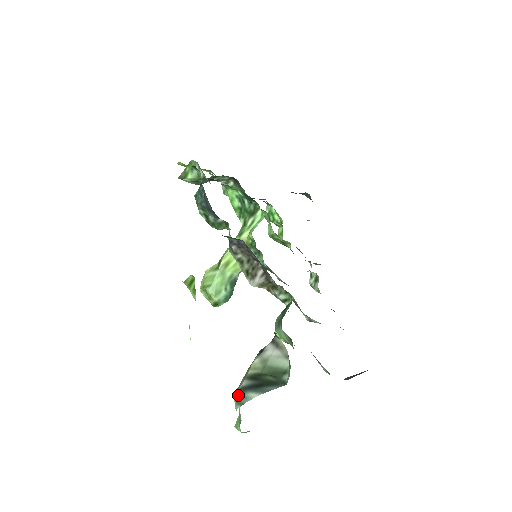
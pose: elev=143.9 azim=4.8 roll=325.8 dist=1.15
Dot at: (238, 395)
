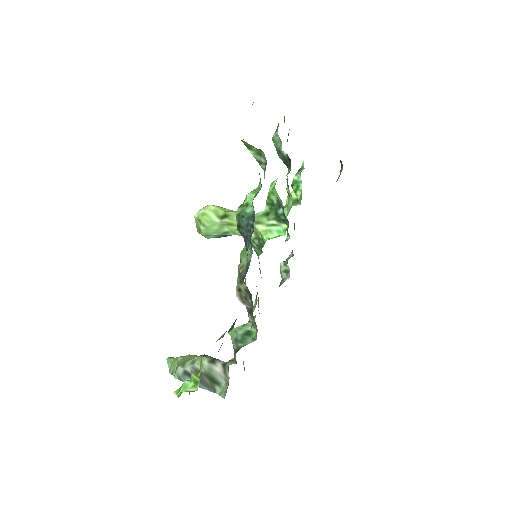
Dot at: (181, 373)
